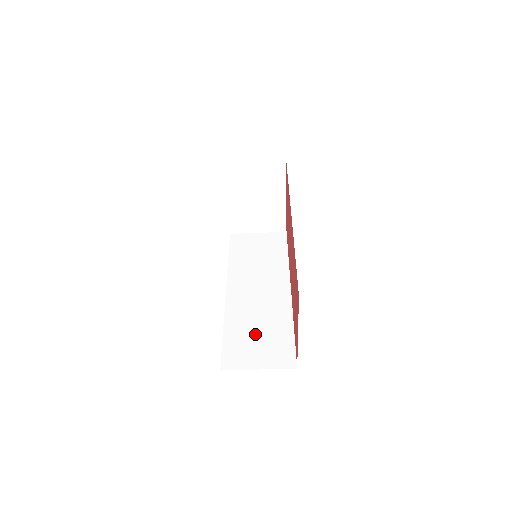
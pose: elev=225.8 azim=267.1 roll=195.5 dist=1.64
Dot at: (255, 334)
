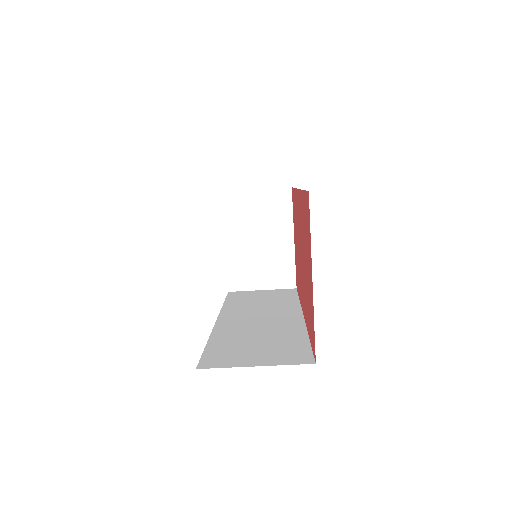
Dot at: (253, 342)
